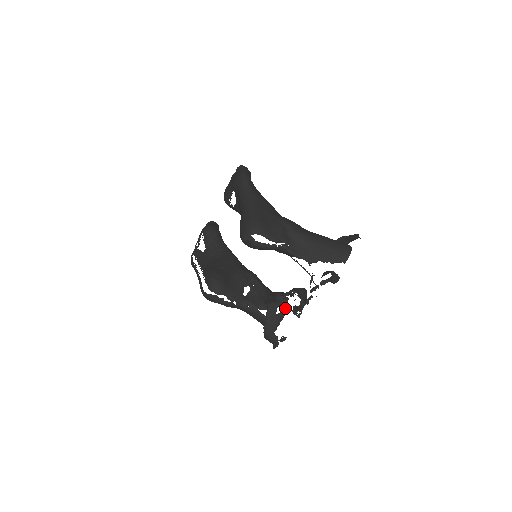
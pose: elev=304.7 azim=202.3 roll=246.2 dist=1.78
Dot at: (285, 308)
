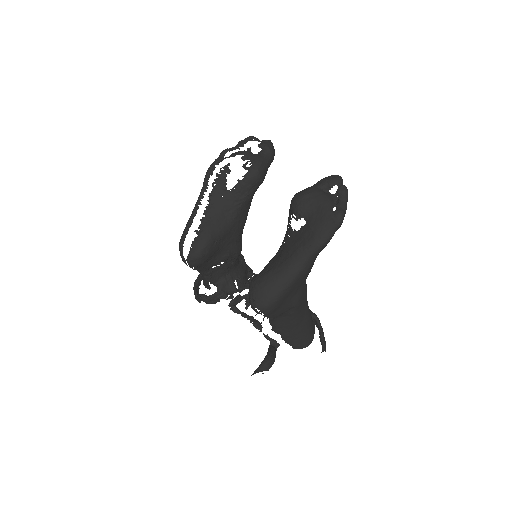
Dot at: occluded
